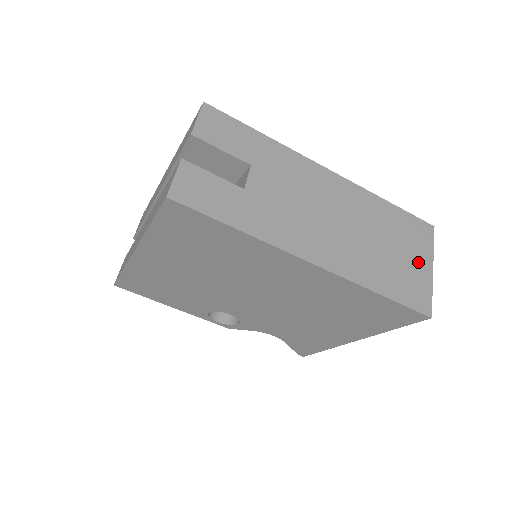
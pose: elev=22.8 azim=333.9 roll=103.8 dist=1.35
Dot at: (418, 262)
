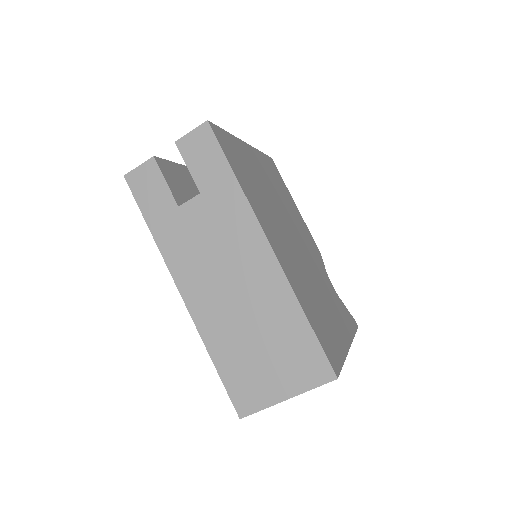
Dot at: (277, 380)
